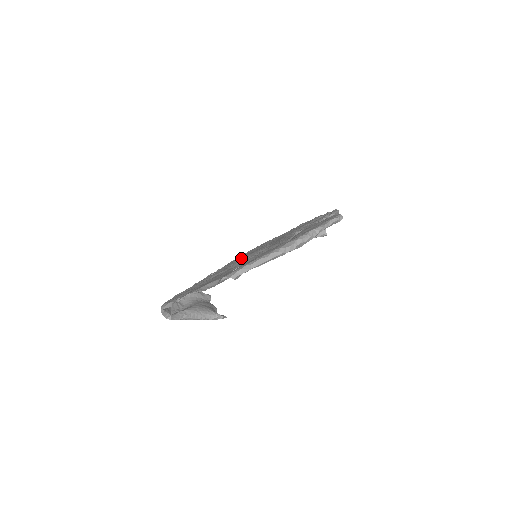
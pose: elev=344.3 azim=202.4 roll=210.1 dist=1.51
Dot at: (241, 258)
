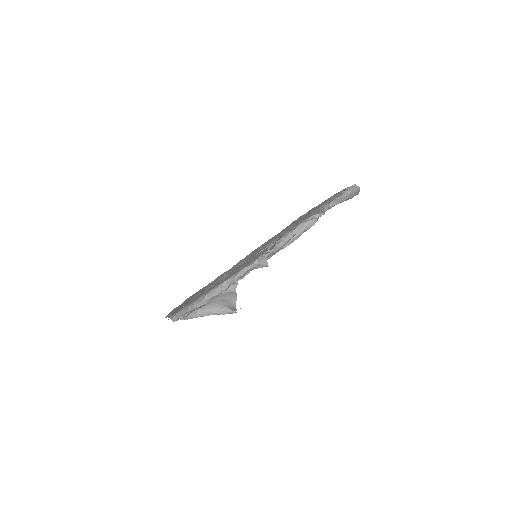
Dot at: occluded
